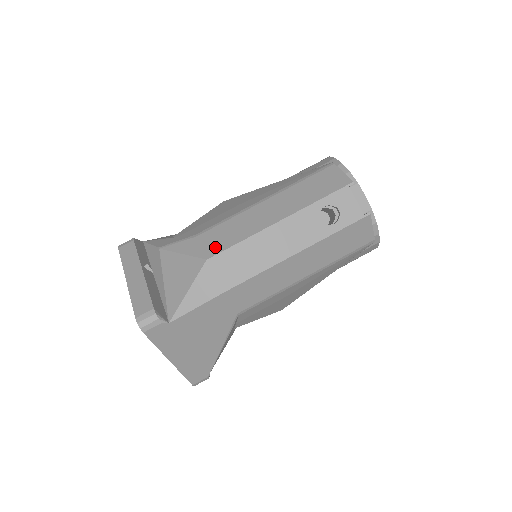
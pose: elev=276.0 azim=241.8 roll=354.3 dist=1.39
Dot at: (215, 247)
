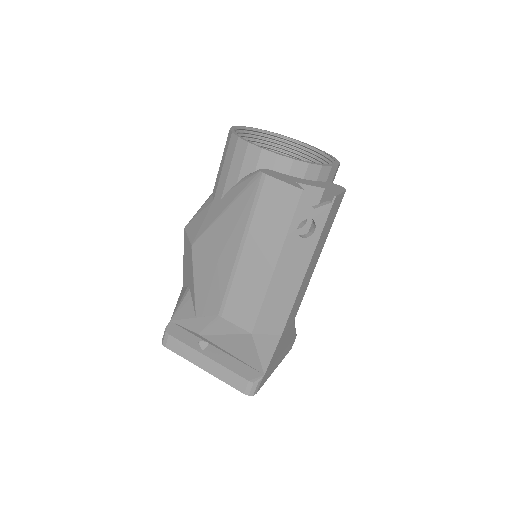
Dot at: (247, 320)
